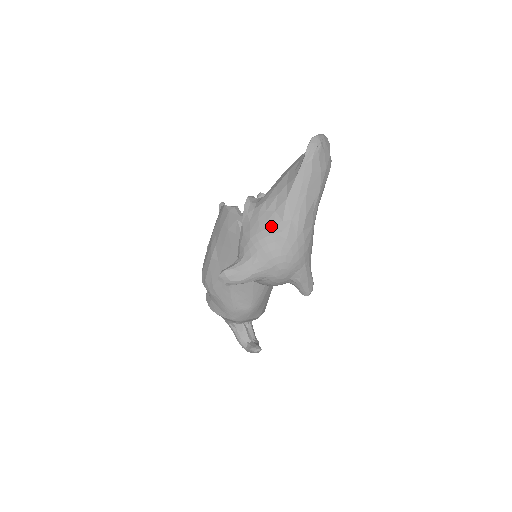
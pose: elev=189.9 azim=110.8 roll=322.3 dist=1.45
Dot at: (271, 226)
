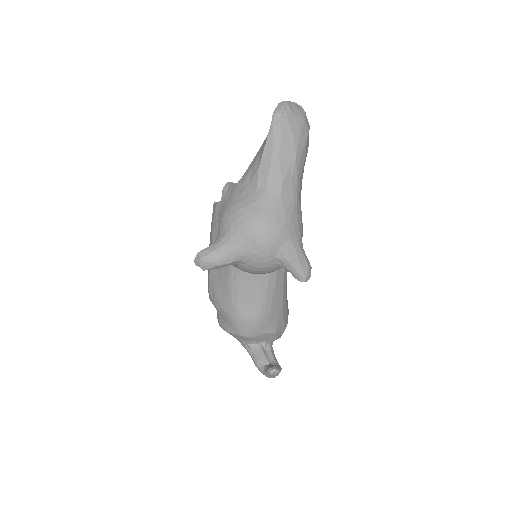
Dot at: (244, 198)
